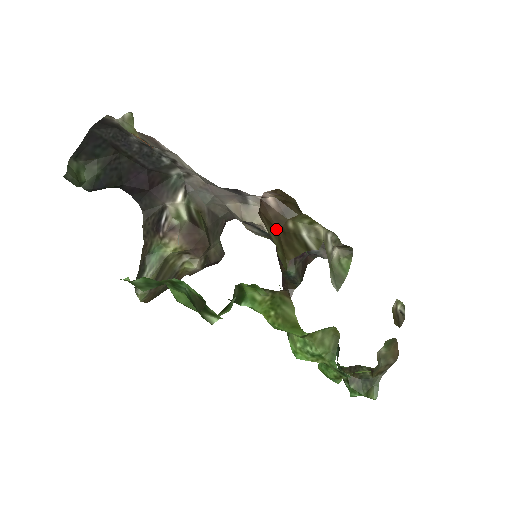
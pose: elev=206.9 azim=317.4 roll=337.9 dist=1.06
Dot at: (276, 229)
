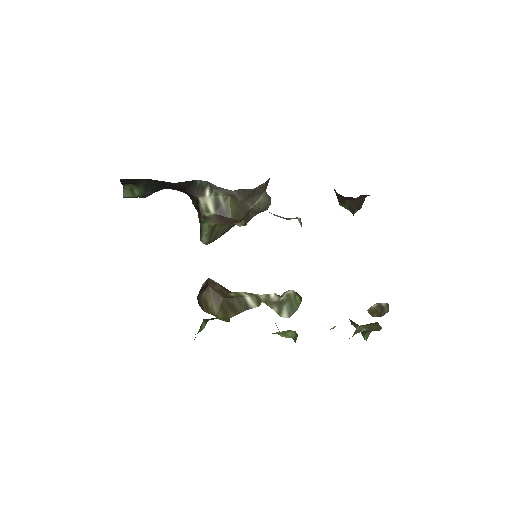
Dot at: (221, 298)
